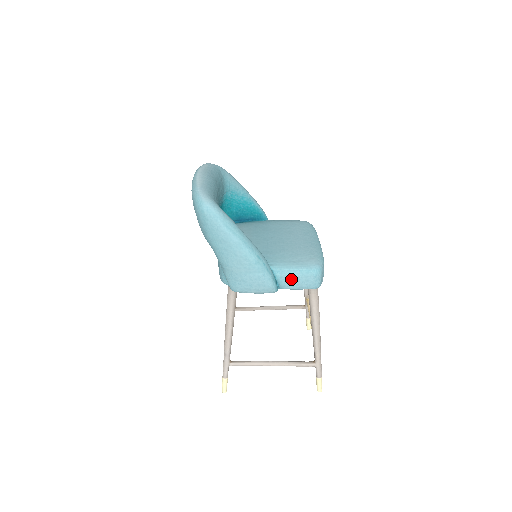
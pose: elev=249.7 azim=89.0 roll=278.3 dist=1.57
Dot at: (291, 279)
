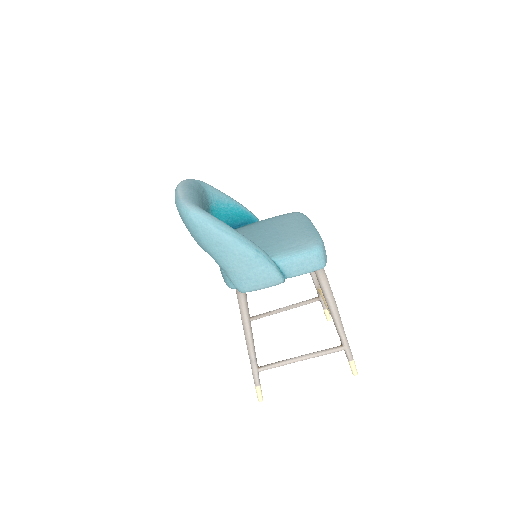
Dot at: (295, 265)
